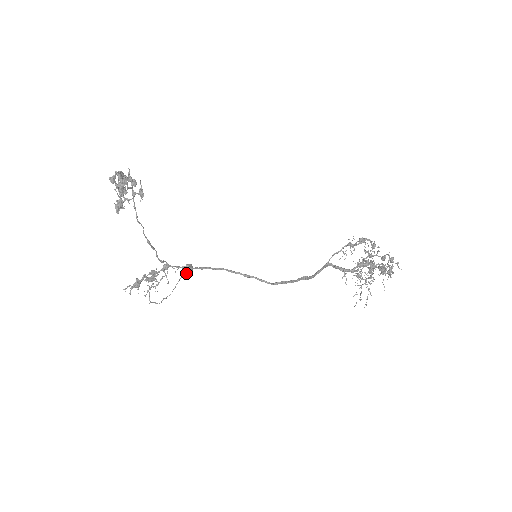
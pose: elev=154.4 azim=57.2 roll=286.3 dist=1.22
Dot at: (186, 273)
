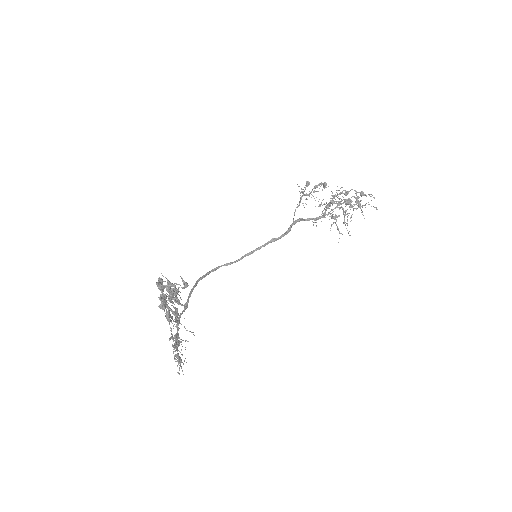
Dot at: (165, 308)
